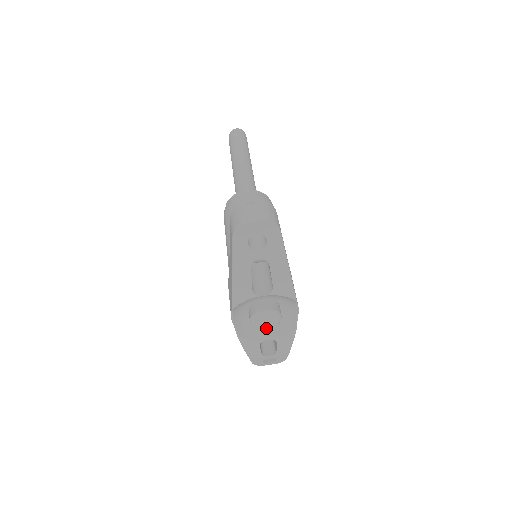
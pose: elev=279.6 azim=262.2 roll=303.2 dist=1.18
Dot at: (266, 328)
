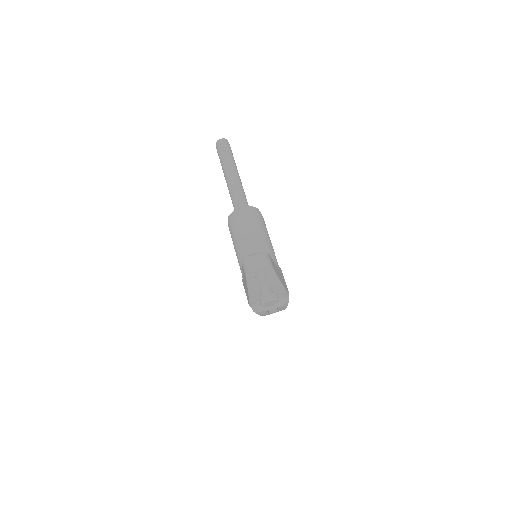
Dot at: occluded
